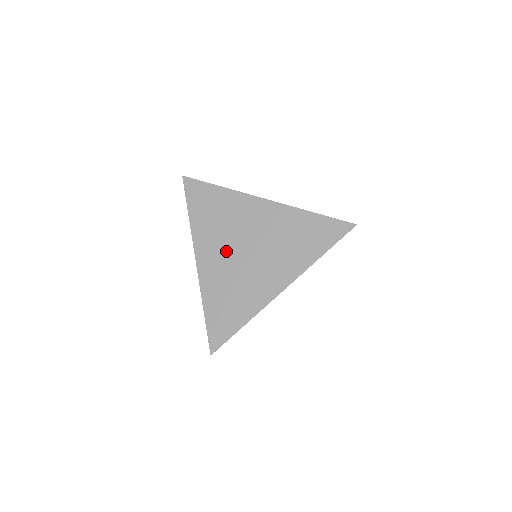
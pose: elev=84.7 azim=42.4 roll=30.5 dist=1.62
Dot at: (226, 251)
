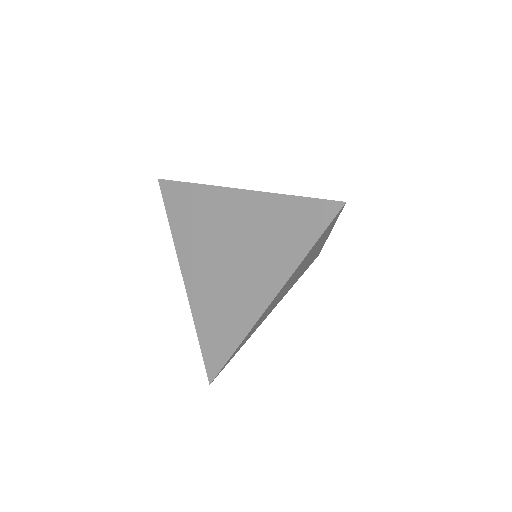
Dot at: (208, 260)
